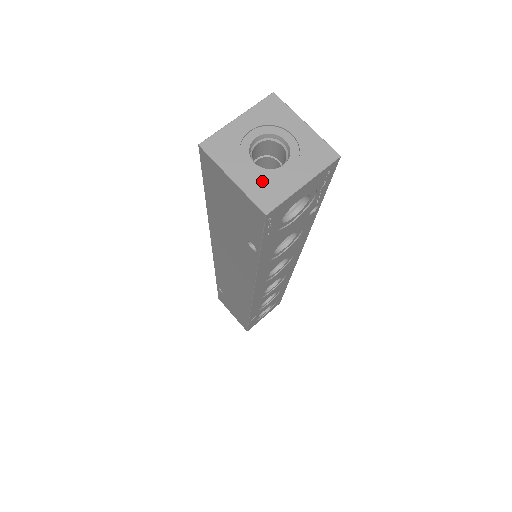
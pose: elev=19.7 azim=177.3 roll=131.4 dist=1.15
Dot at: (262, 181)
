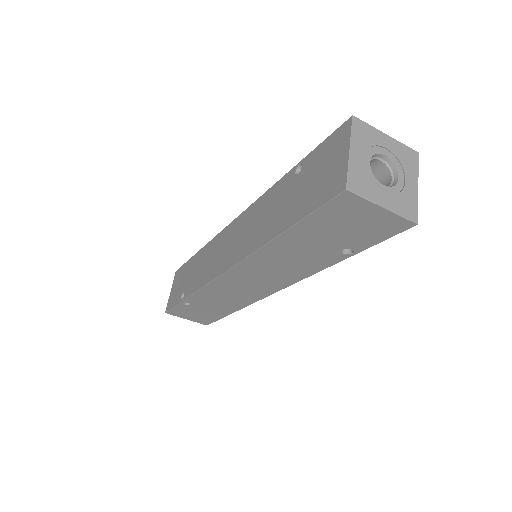
Dot at: (399, 198)
